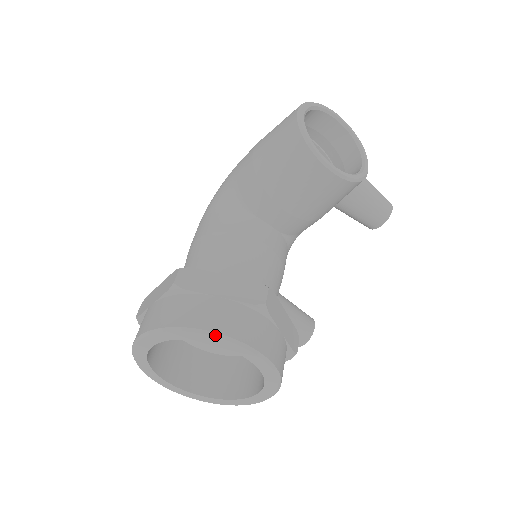
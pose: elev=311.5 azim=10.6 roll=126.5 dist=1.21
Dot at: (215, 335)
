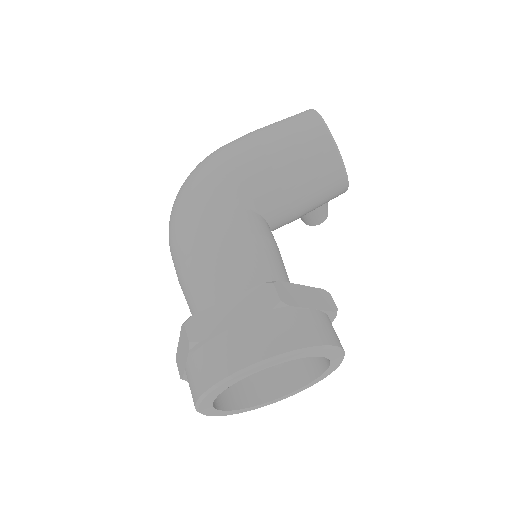
Dot at: (333, 348)
